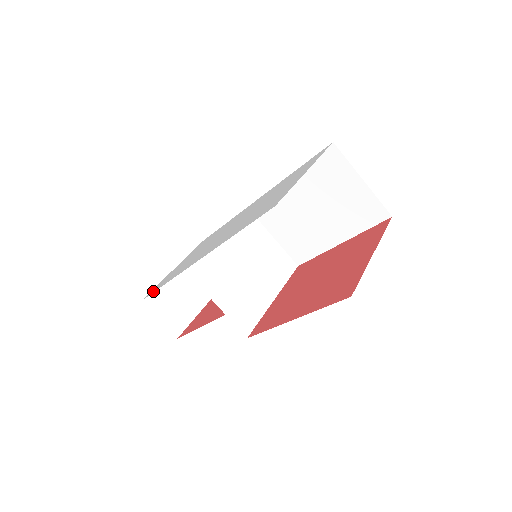
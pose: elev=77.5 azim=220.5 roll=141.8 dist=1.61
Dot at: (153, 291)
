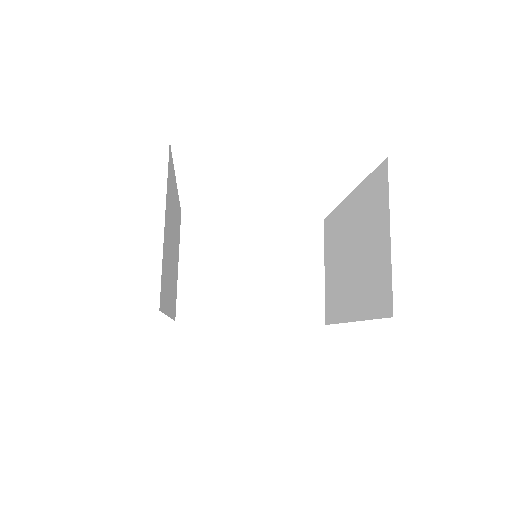
Dot at: occluded
